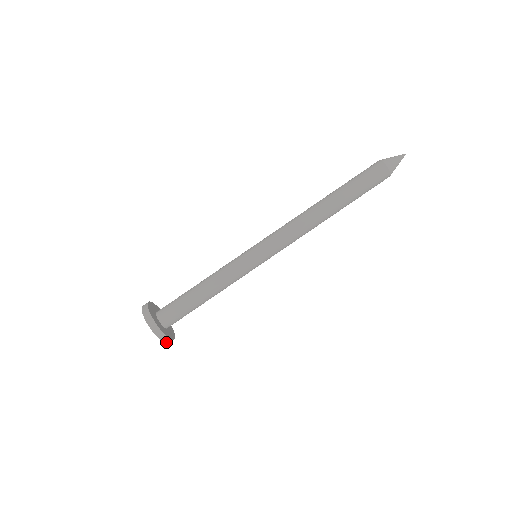
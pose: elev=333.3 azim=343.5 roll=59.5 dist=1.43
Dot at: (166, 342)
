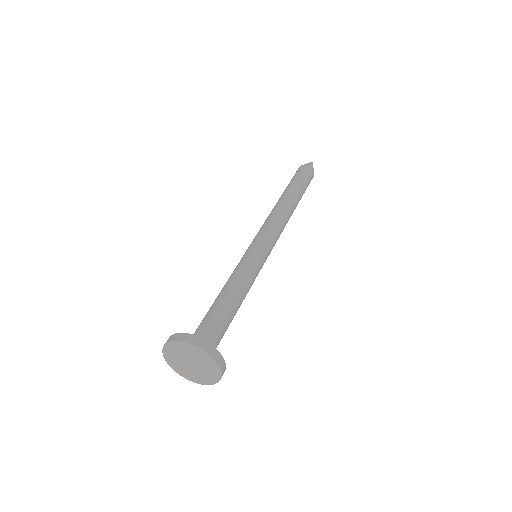
Dot at: (220, 378)
